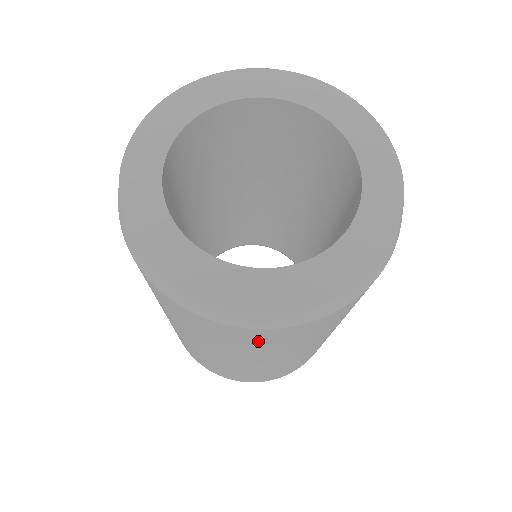
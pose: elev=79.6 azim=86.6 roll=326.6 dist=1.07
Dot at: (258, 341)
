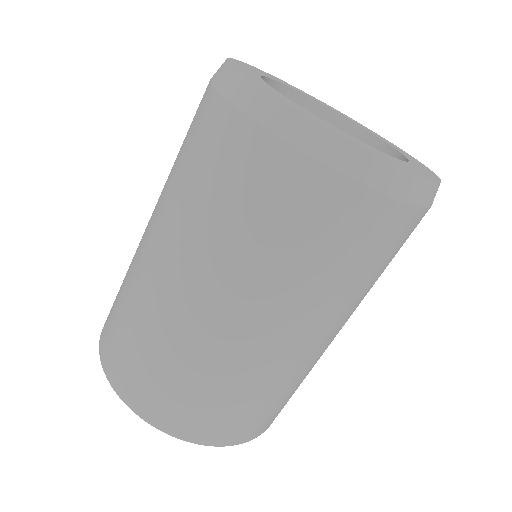
Dot at: (301, 217)
